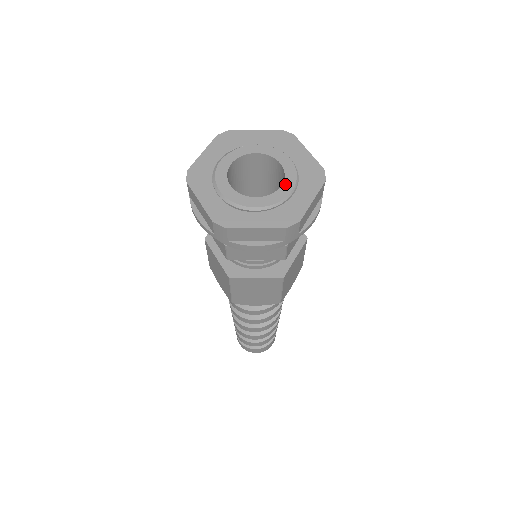
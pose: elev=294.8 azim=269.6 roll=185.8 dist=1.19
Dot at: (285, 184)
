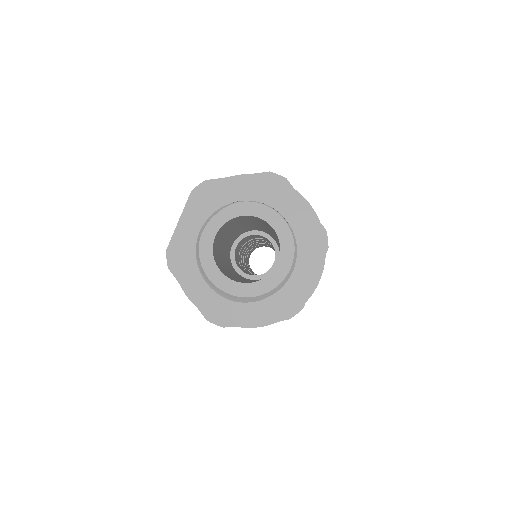
Dot at: (282, 260)
